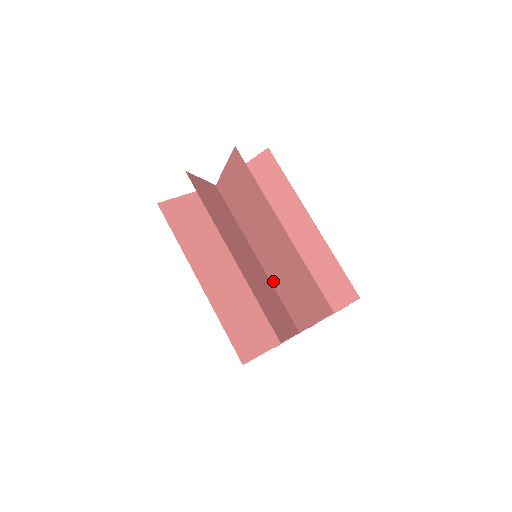
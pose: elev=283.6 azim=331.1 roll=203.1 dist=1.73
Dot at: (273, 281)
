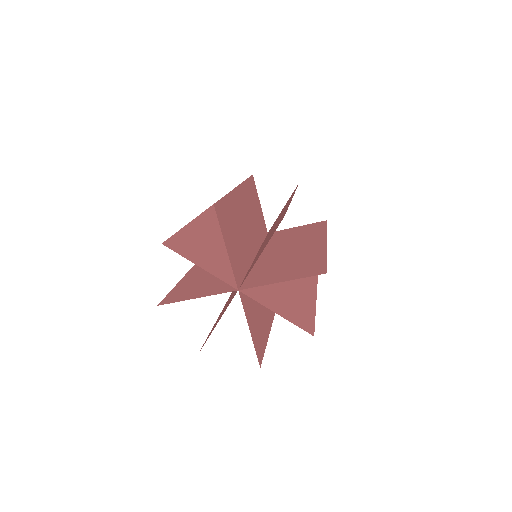
Dot at: occluded
